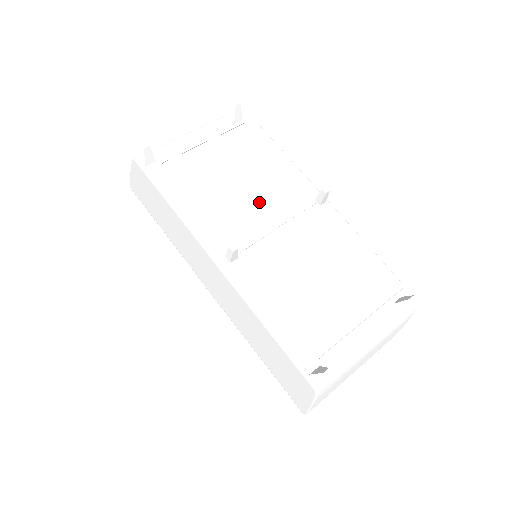
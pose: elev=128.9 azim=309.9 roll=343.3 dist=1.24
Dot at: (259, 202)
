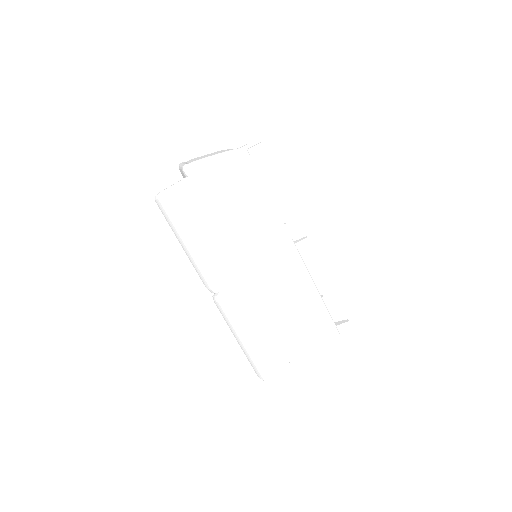
Dot at: occluded
